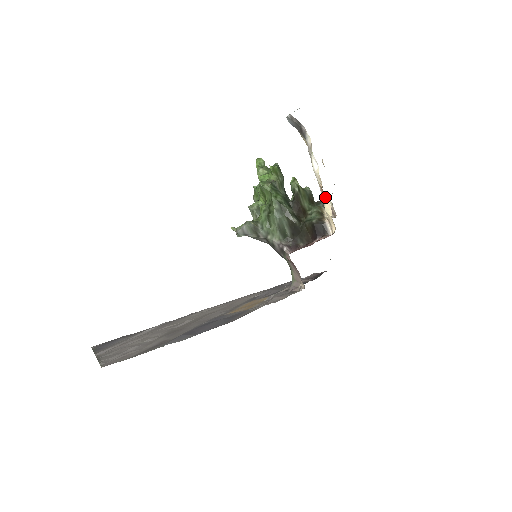
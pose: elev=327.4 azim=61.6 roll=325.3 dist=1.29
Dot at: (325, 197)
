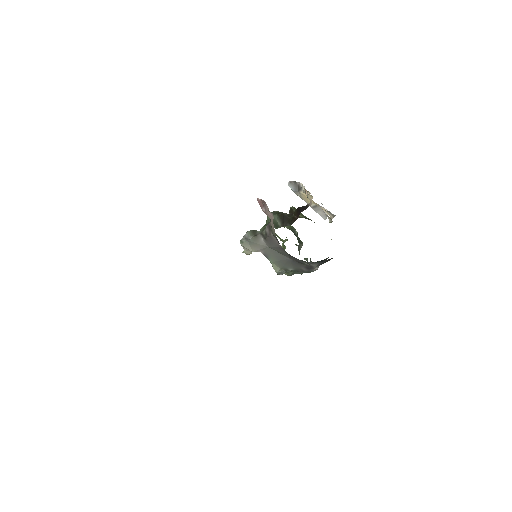
Dot at: (307, 193)
